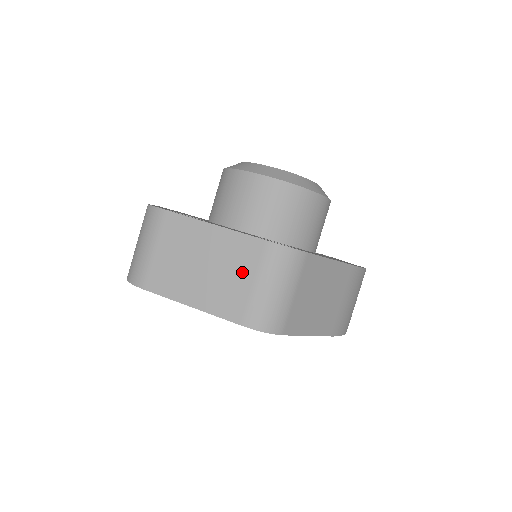
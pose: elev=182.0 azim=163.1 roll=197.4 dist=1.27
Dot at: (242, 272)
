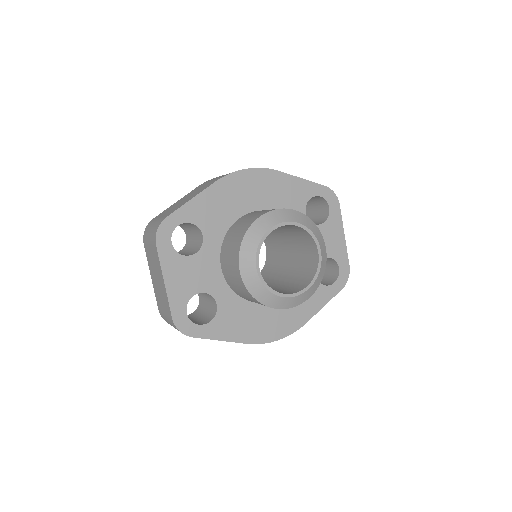
Dot at: (164, 306)
